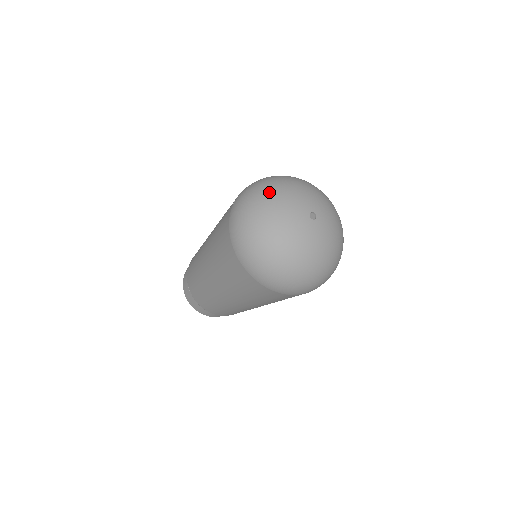
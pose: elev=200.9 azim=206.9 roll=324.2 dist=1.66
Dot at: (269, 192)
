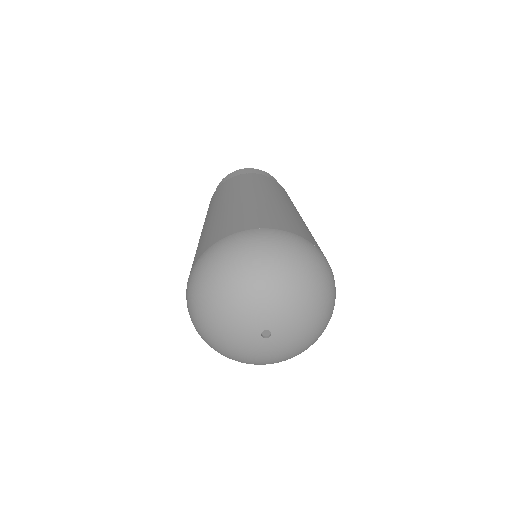
Dot at: (211, 338)
